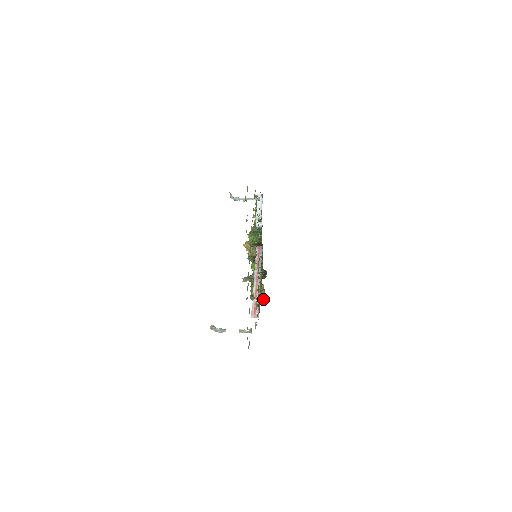
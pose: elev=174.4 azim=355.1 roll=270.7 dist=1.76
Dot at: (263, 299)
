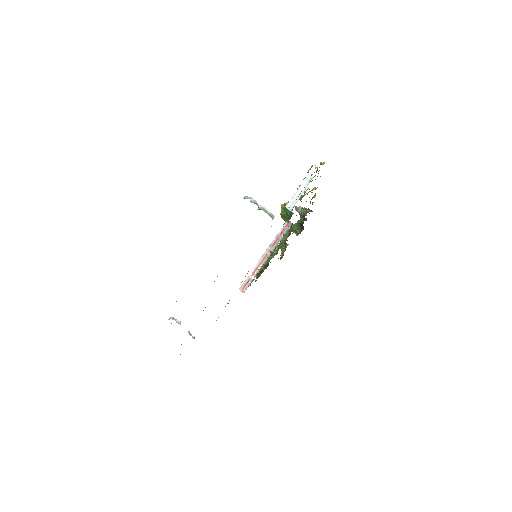
Dot at: (282, 256)
